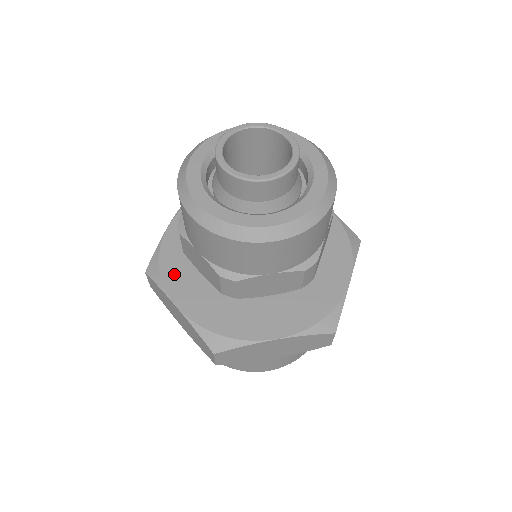
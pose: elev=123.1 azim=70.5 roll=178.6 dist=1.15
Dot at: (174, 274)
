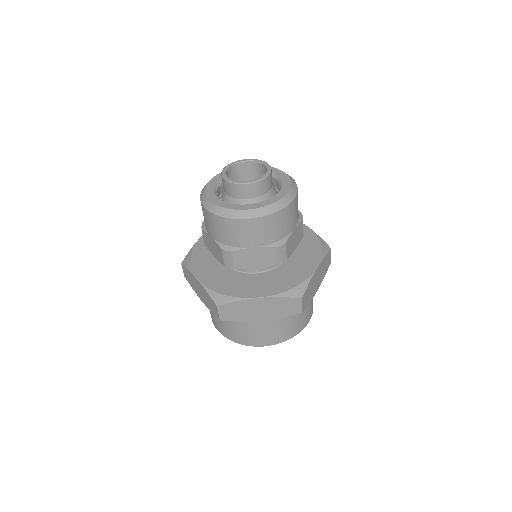
Dot at: (235, 290)
